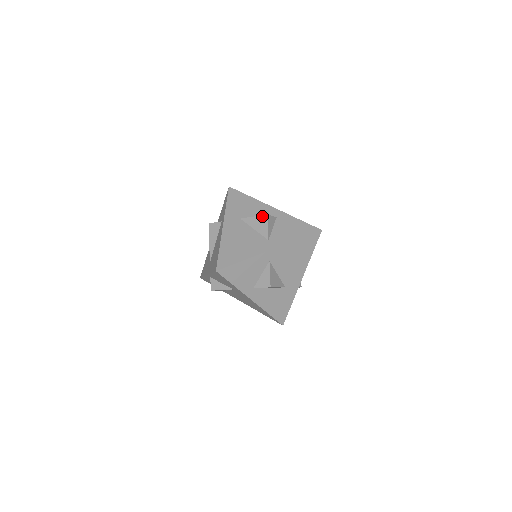
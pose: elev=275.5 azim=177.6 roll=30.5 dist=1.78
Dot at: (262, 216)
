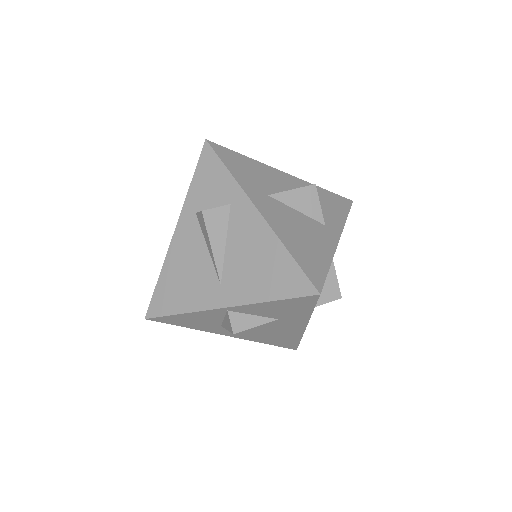
Dot at: (307, 187)
